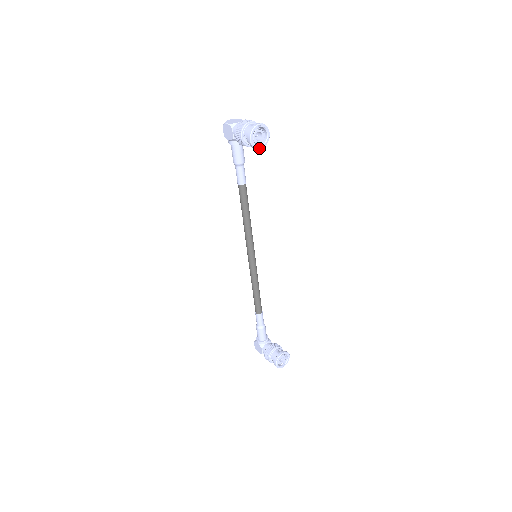
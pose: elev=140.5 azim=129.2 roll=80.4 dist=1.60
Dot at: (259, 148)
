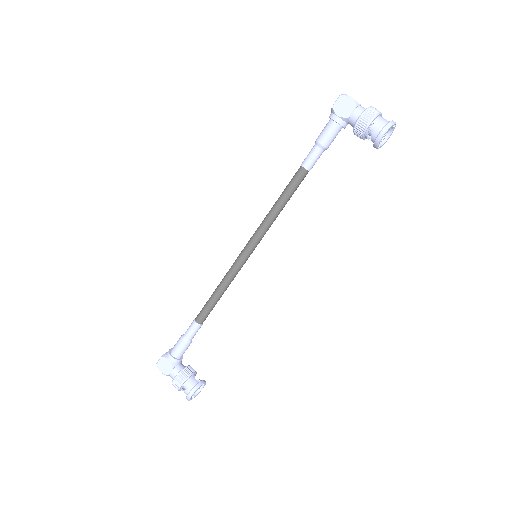
Dot at: (378, 147)
